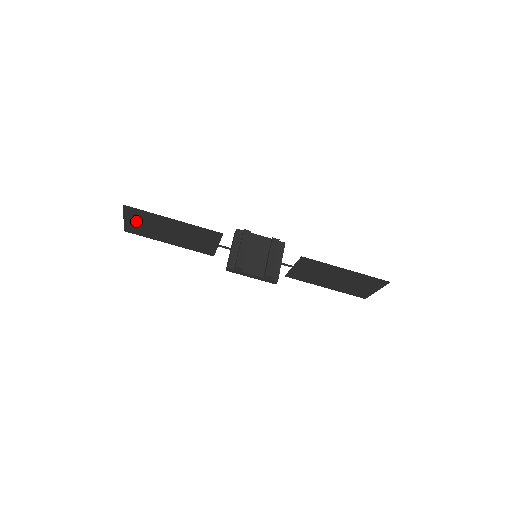
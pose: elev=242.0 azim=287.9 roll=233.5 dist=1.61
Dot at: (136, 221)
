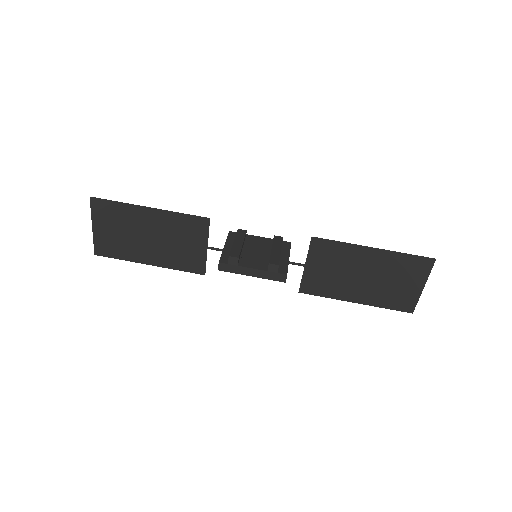
Dot at: (107, 227)
